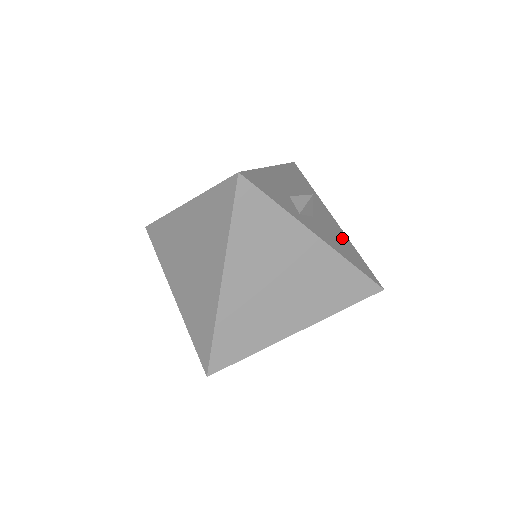
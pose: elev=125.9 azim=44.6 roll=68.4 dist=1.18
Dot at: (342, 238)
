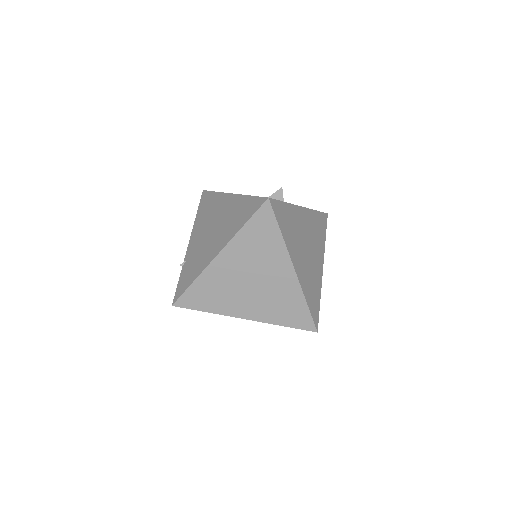
Dot at: occluded
